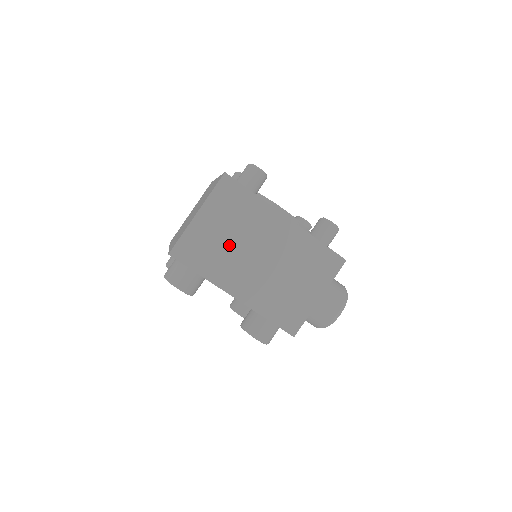
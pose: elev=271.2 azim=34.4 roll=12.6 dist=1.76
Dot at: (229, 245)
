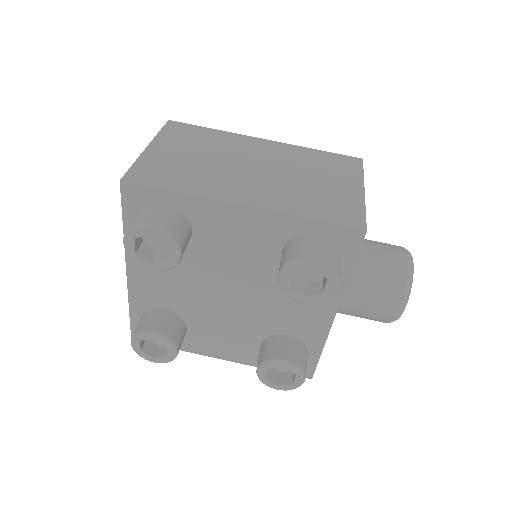
Dot at: (205, 164)
